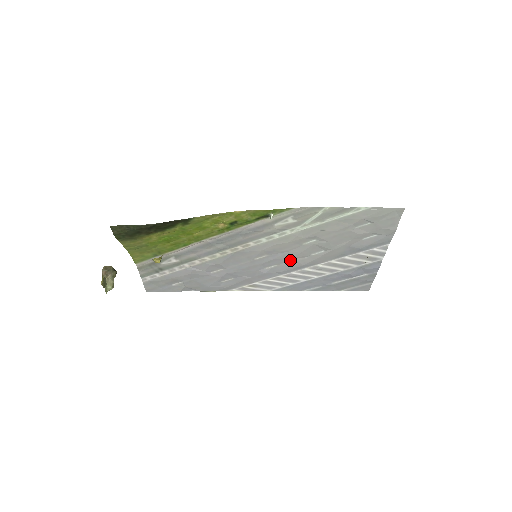
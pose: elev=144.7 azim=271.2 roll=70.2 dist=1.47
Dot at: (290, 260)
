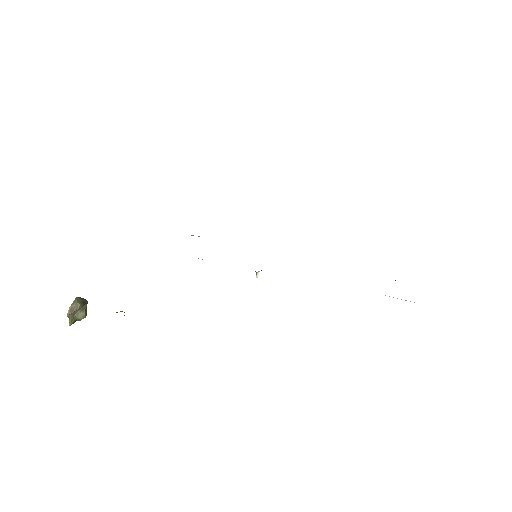
Dot at: occluded
